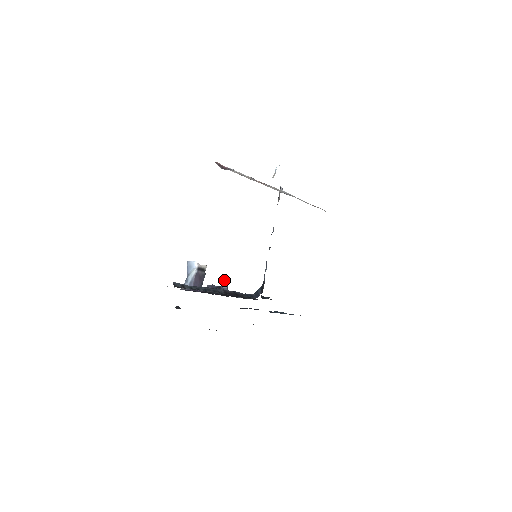
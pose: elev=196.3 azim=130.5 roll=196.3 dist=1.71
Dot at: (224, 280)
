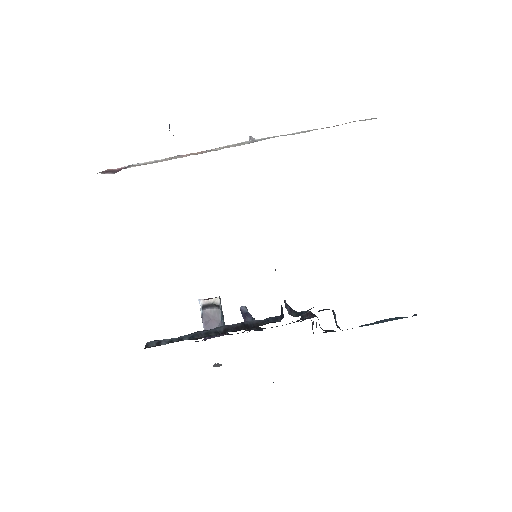
Dot at: (244, 308)
